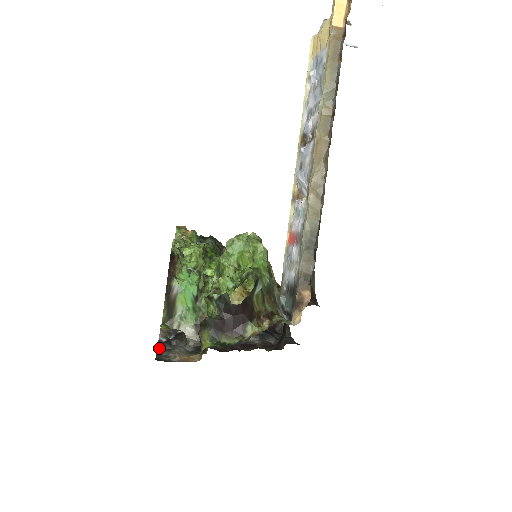
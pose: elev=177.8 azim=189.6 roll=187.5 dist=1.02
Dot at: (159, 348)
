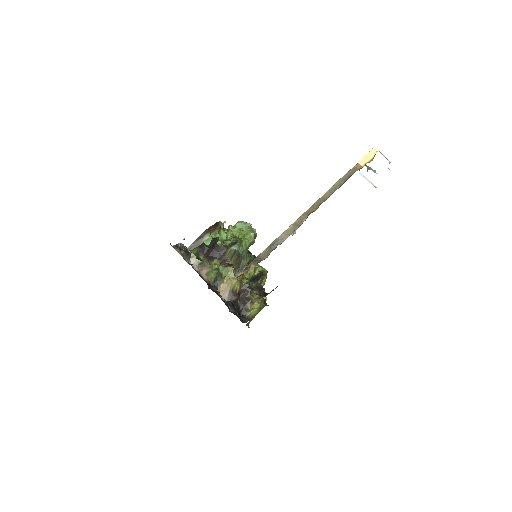
Dot at: (174, 246)
